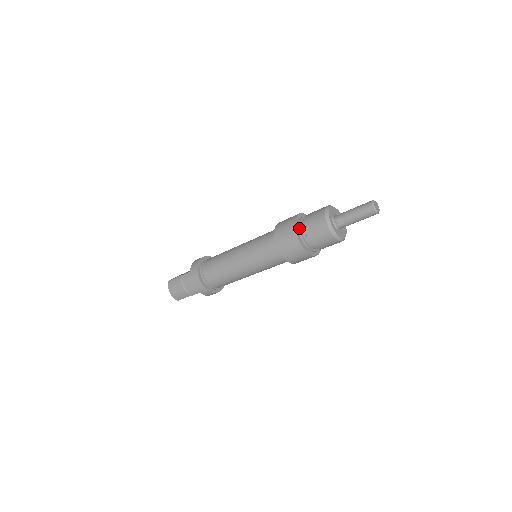
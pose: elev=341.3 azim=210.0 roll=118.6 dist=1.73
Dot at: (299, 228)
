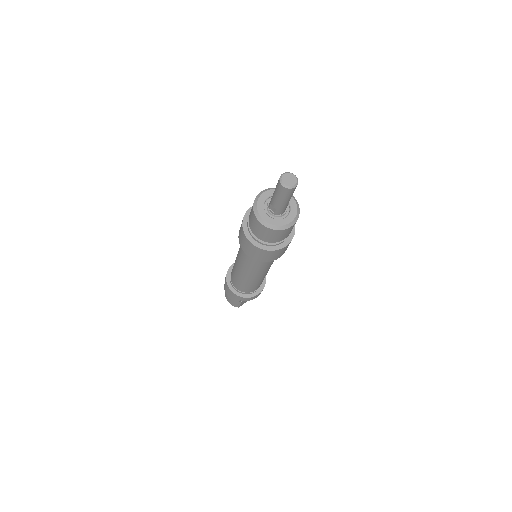
Dot at: (247, 226)
